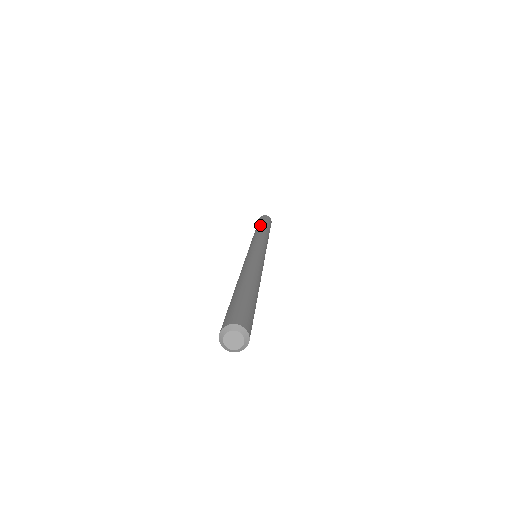
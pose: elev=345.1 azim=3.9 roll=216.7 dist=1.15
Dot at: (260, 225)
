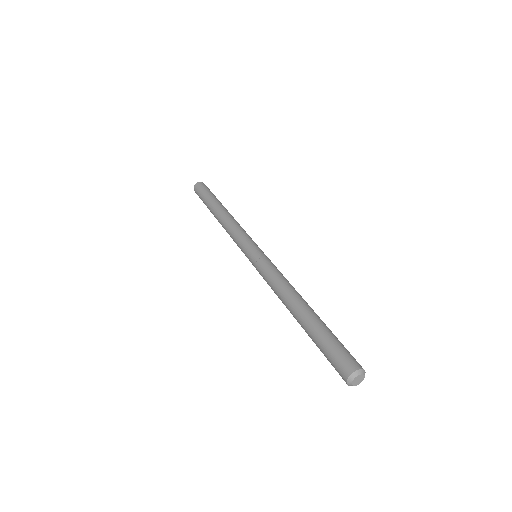
Dot at: (219, 204)
